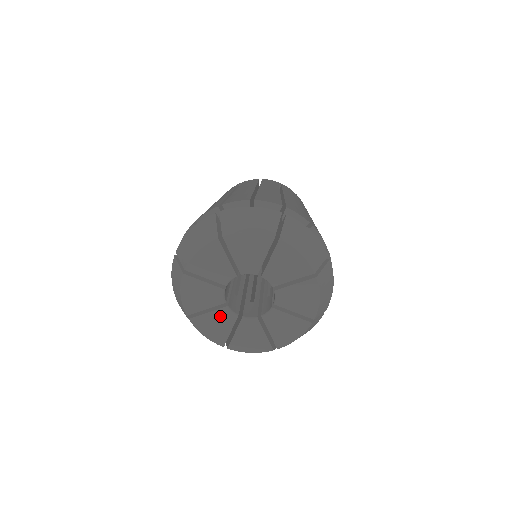
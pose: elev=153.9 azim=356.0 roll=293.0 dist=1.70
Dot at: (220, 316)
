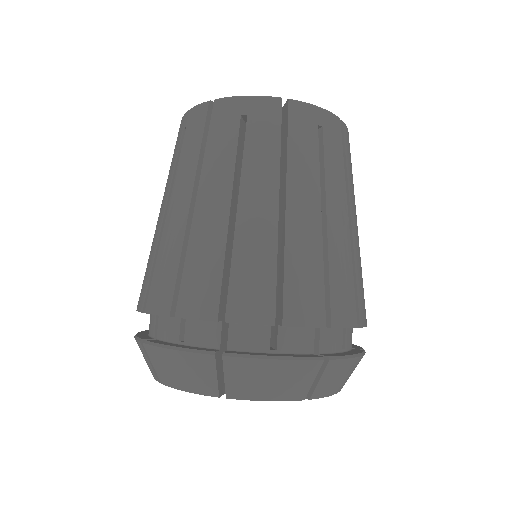
Dot at: occluded
